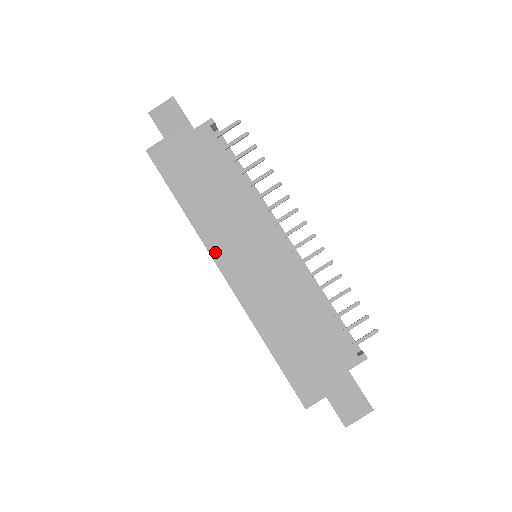
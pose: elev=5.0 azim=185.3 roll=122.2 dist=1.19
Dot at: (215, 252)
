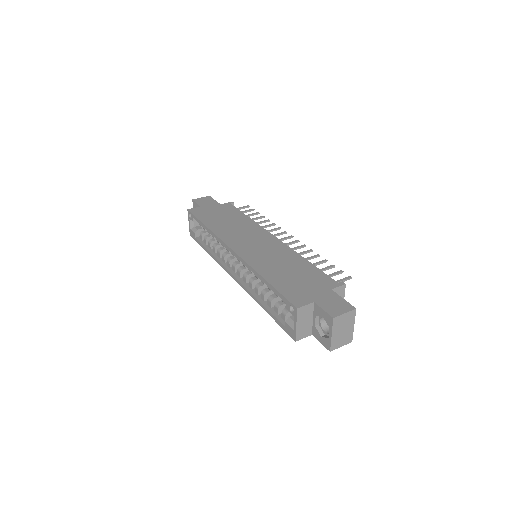
Dot at: (228, 241)
